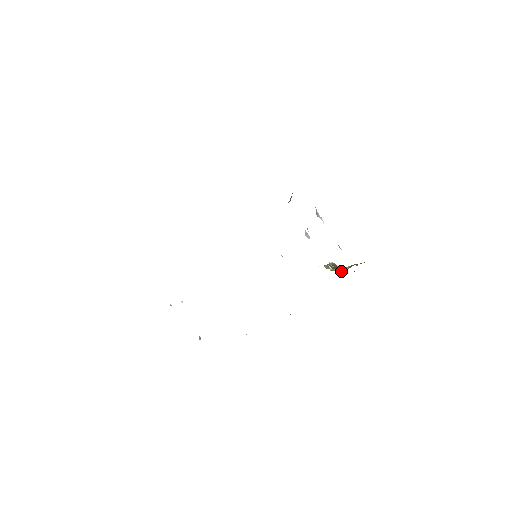
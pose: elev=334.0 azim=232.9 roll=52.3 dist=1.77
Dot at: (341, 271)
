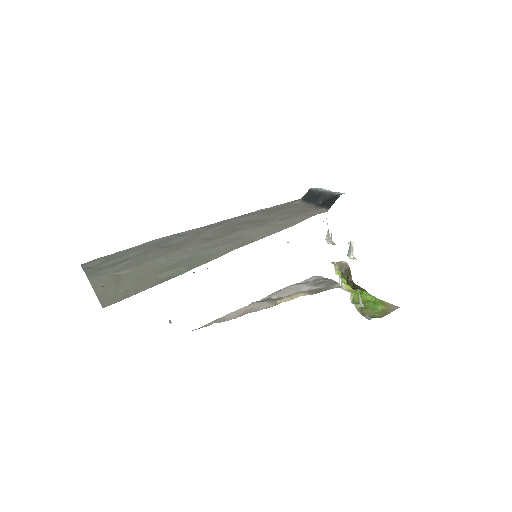
Dot at: (351, 300)
